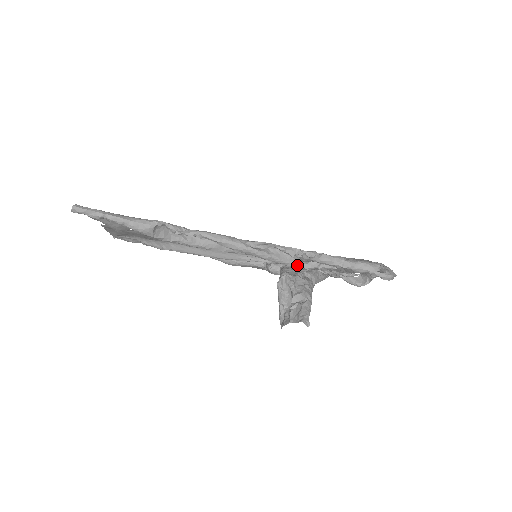
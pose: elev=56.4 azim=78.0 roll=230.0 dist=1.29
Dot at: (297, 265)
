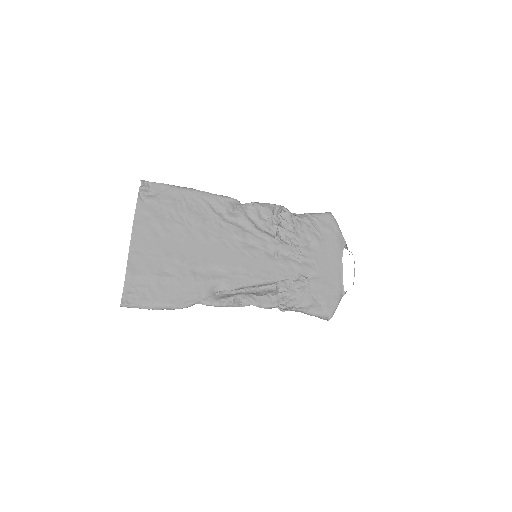
Dot at: occluded
